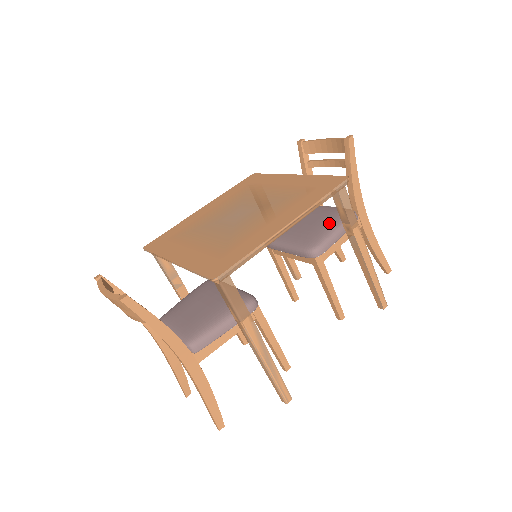
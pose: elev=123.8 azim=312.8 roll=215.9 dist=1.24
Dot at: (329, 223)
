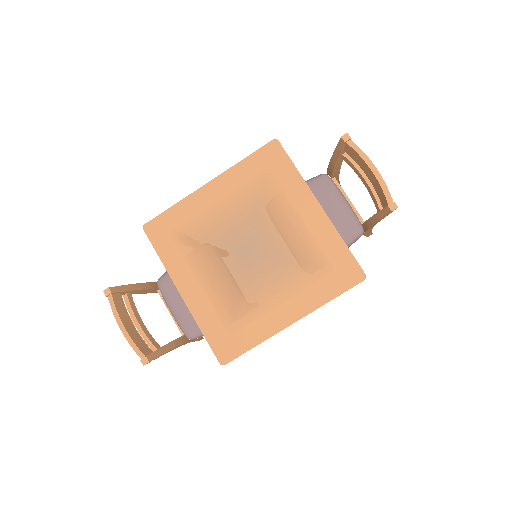
Dot at: occluded
